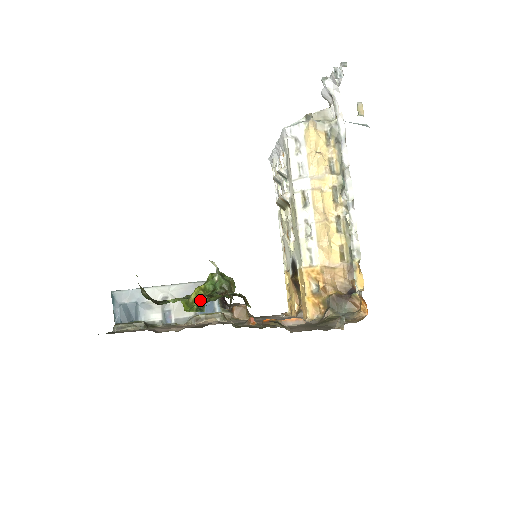
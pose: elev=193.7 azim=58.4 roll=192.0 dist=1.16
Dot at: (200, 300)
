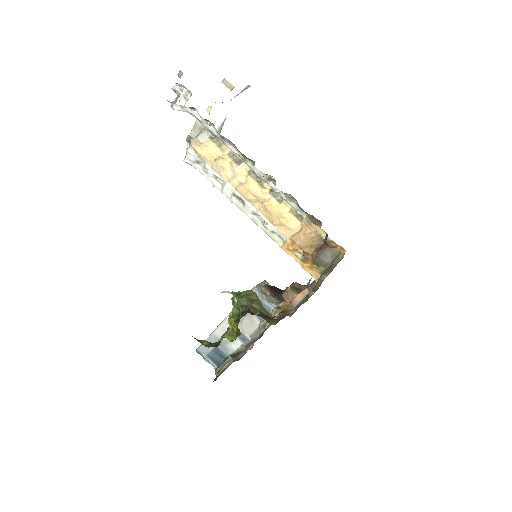
Dot at: occluded
